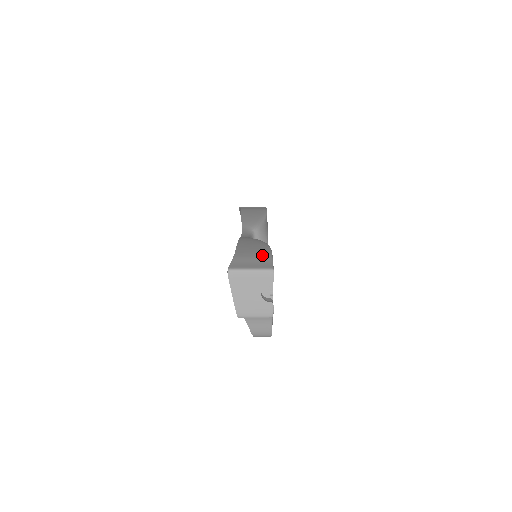
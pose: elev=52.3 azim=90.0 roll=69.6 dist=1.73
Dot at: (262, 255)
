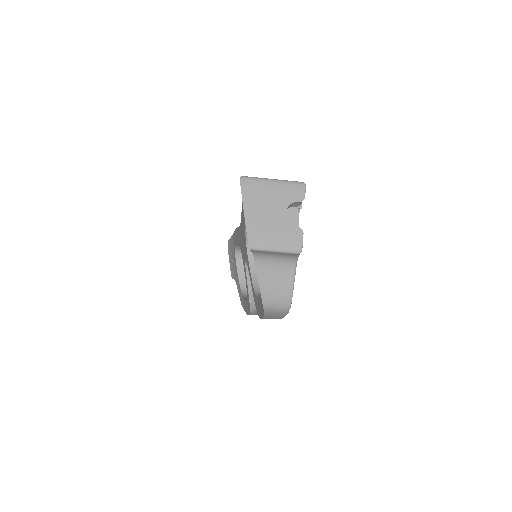
Dot at: occluded
